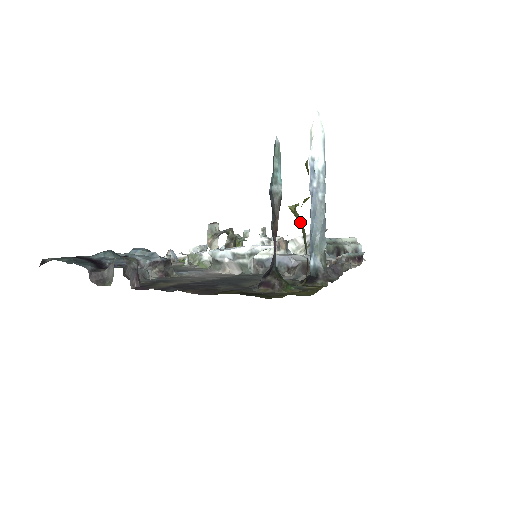
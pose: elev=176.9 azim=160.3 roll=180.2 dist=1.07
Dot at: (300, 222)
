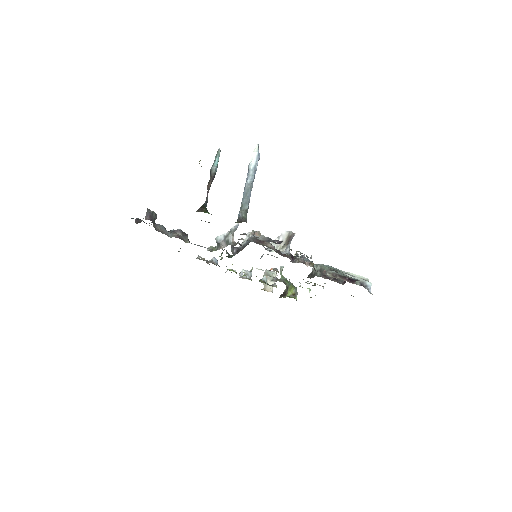
Dot at: occluded
